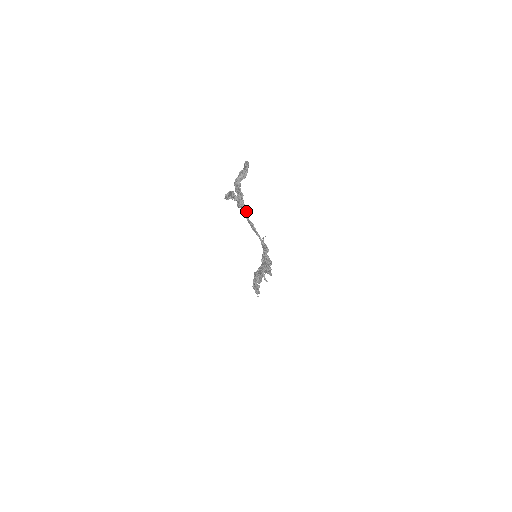
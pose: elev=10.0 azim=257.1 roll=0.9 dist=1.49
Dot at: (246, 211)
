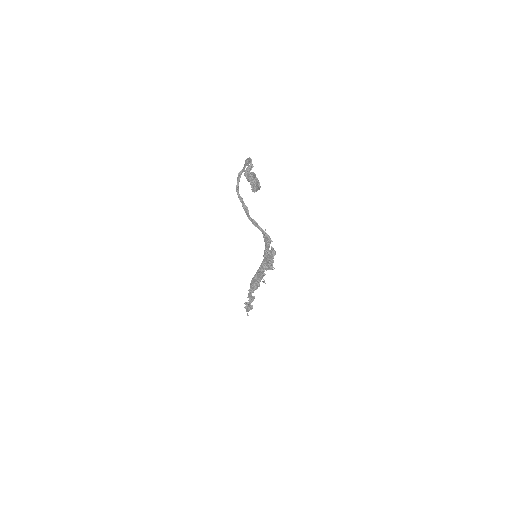
Dot at: (247, 209)
